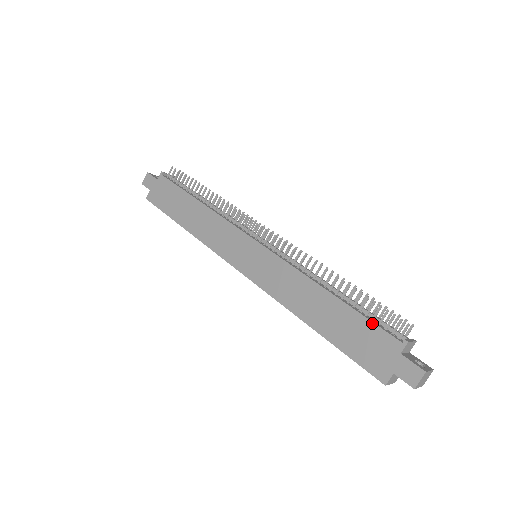
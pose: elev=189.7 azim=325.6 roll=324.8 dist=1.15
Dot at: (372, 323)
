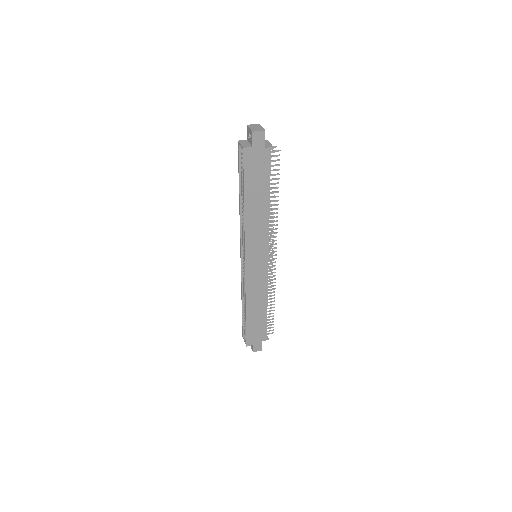
Dot at: occluded
